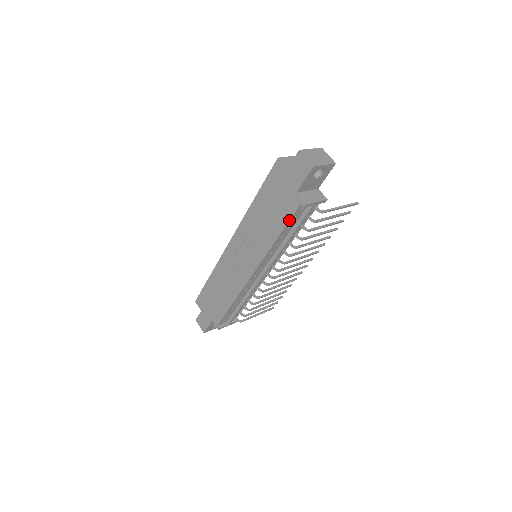
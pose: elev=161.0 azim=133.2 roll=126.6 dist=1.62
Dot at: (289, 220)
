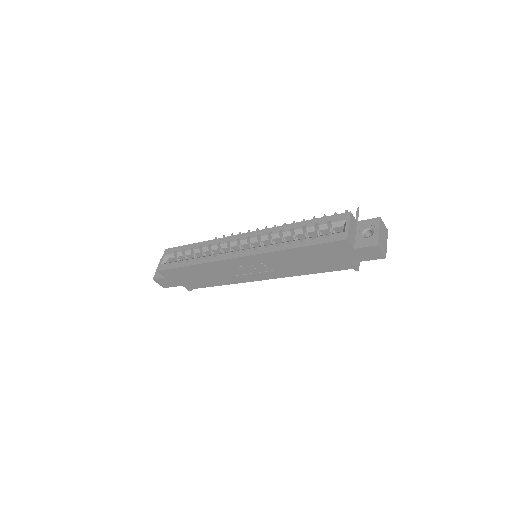
Dot at: (332, 271)
